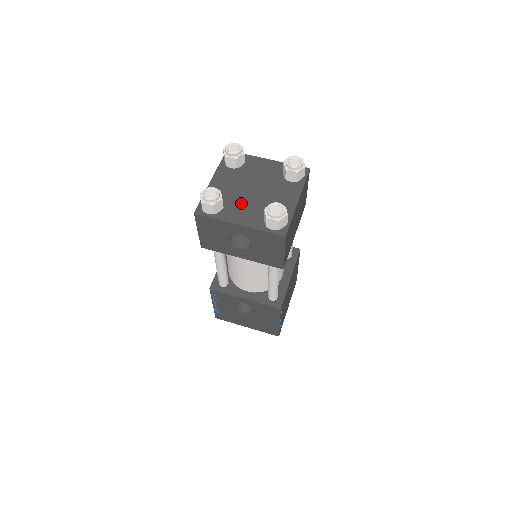
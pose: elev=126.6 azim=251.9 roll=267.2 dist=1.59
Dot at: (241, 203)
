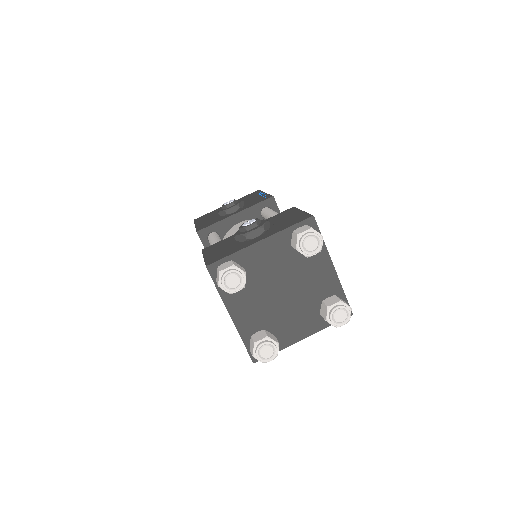
Dot at: (285, 316)
